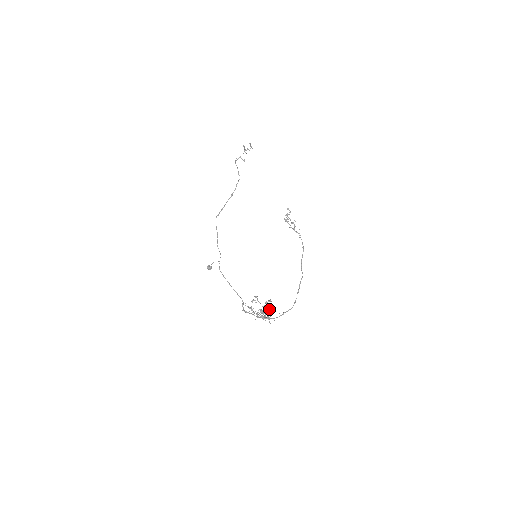
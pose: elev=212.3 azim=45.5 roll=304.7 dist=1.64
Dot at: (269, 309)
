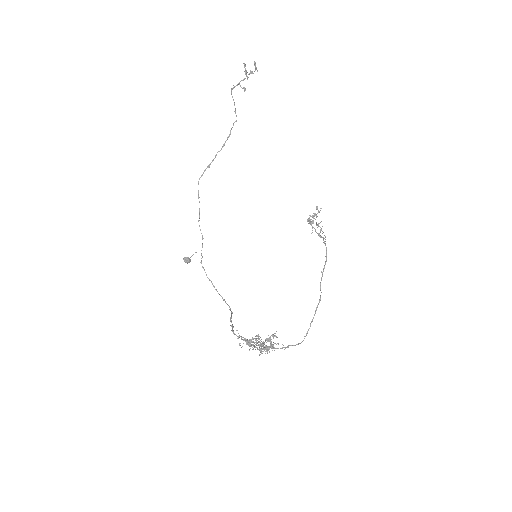
Dot at: (272, 346)
